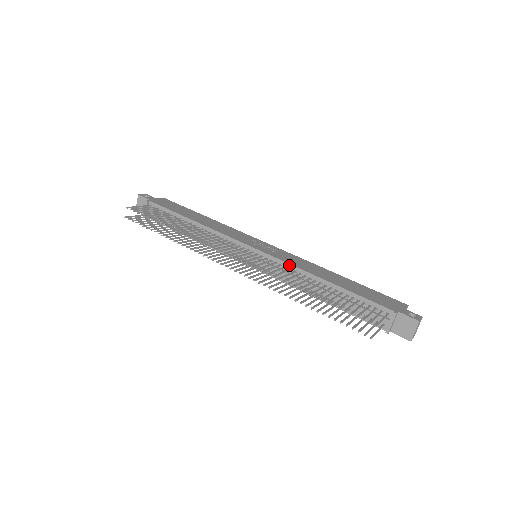
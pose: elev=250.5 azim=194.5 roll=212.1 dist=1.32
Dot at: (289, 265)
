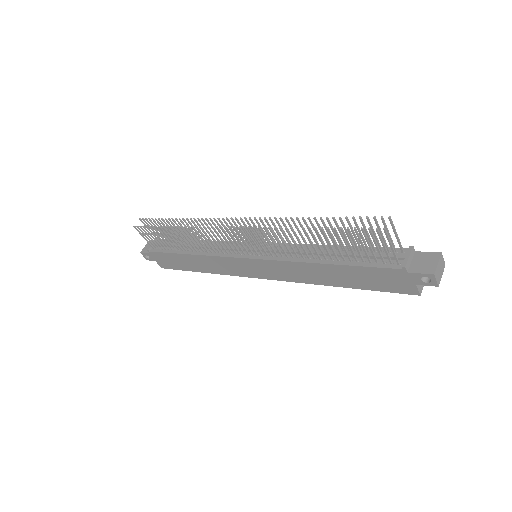
Dot at: (292, 244)
